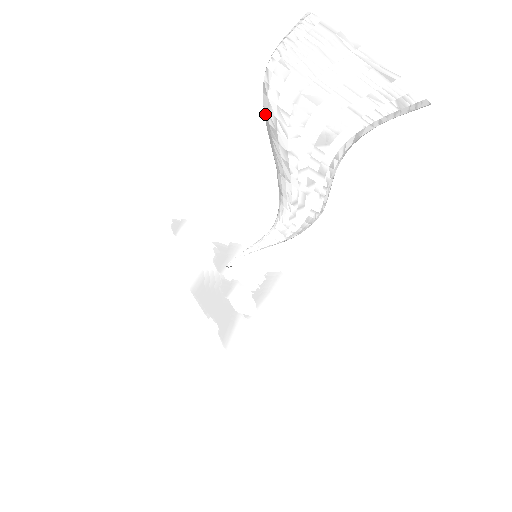
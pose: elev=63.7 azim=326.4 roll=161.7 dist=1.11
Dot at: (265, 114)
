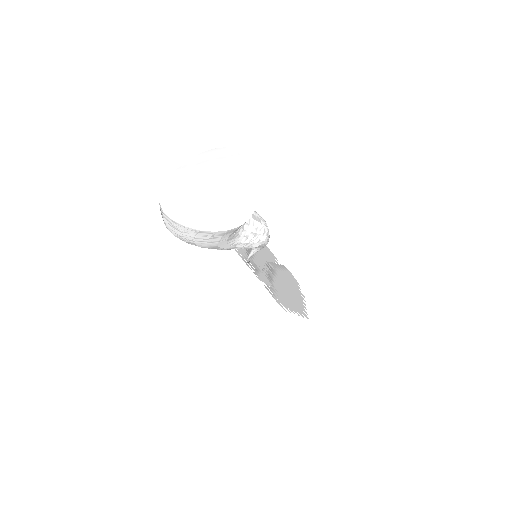
Dot at: occluded
